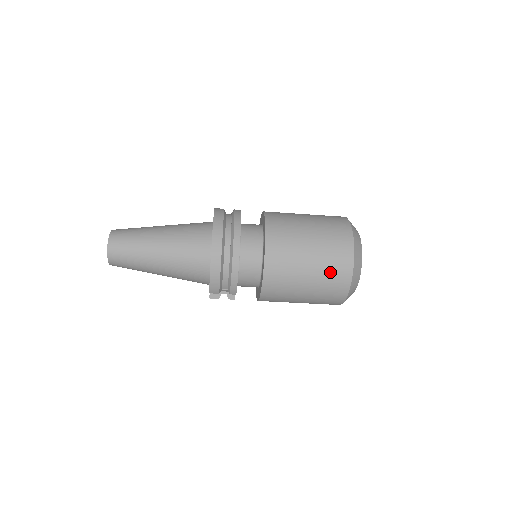
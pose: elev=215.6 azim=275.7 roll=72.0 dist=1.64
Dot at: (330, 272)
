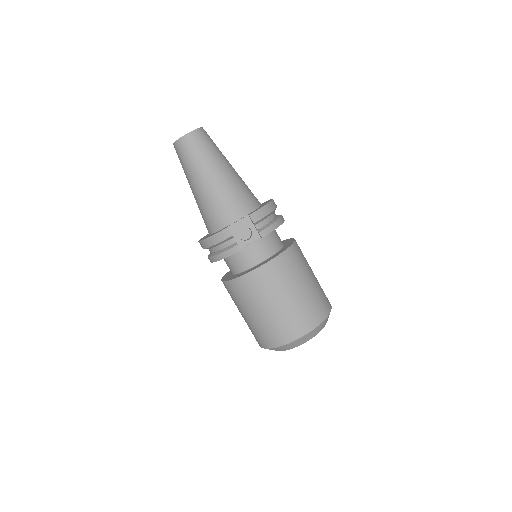
Dot at: (321, 294)
